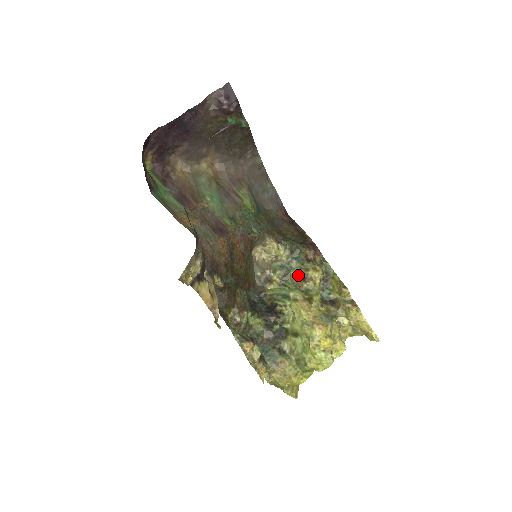
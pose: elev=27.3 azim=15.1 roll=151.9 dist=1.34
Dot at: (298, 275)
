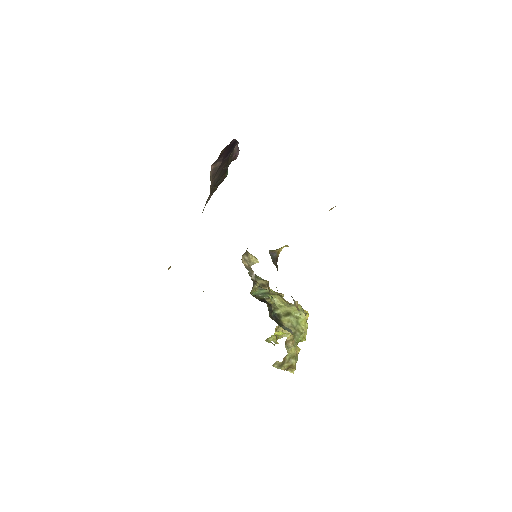
Dot at: occluded
